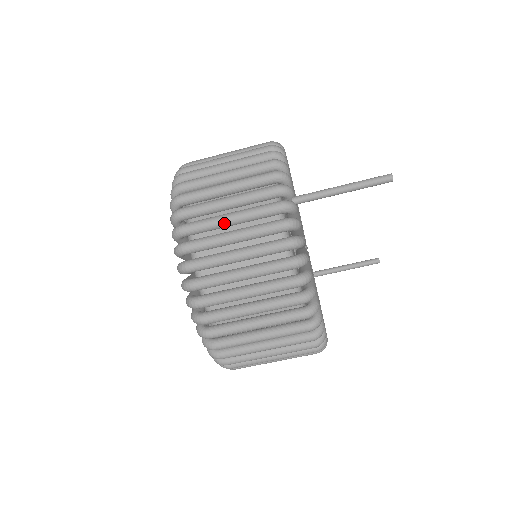
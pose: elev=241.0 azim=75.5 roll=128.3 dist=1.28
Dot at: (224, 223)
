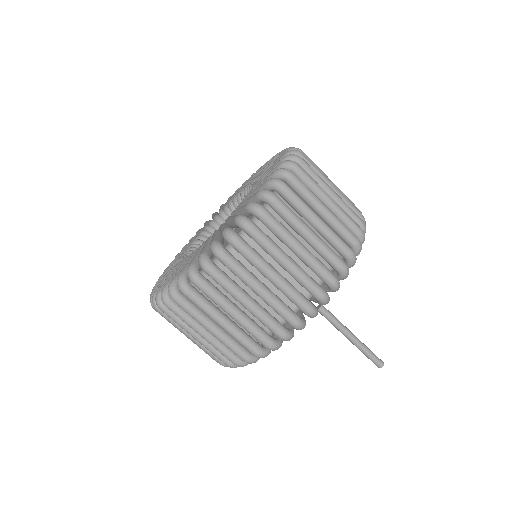
Dot at: (265, 275)
